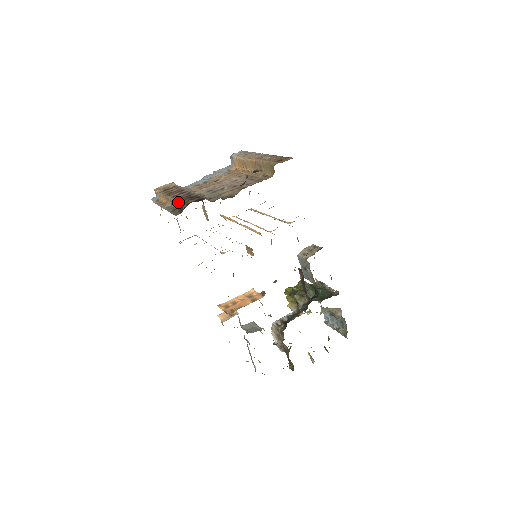
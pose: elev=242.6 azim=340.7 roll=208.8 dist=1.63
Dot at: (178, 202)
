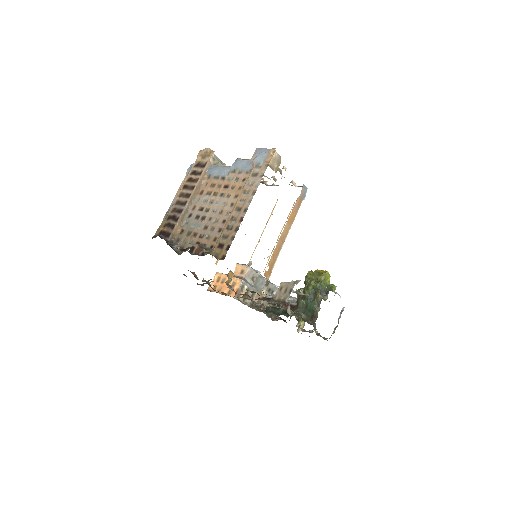
Dot at: (167, 216)
